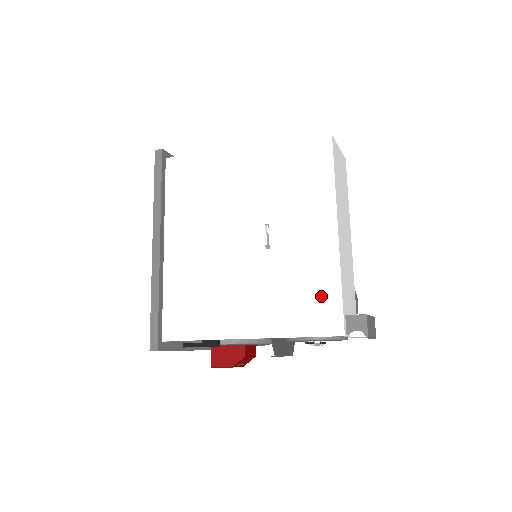
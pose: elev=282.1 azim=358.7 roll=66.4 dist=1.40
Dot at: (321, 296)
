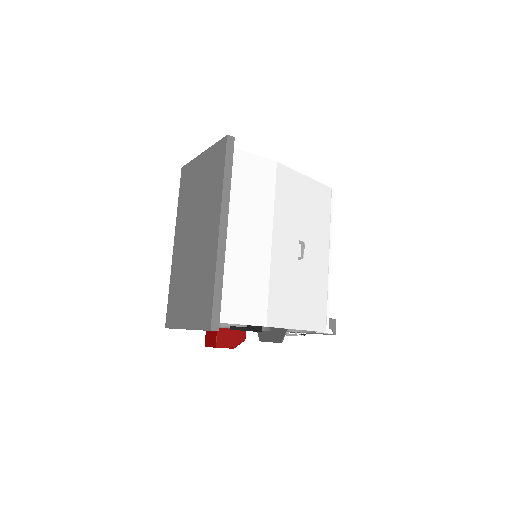
Dot at: (320, 303)
